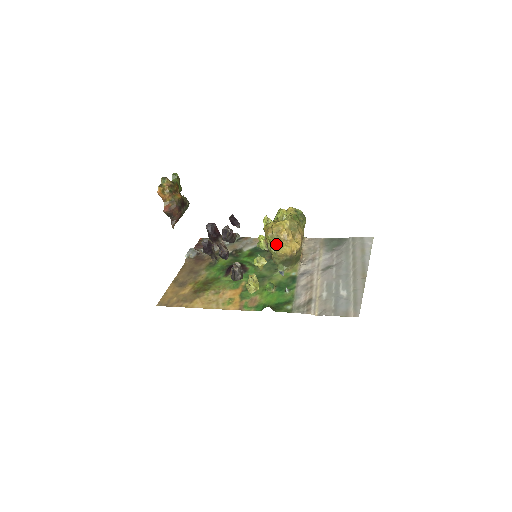
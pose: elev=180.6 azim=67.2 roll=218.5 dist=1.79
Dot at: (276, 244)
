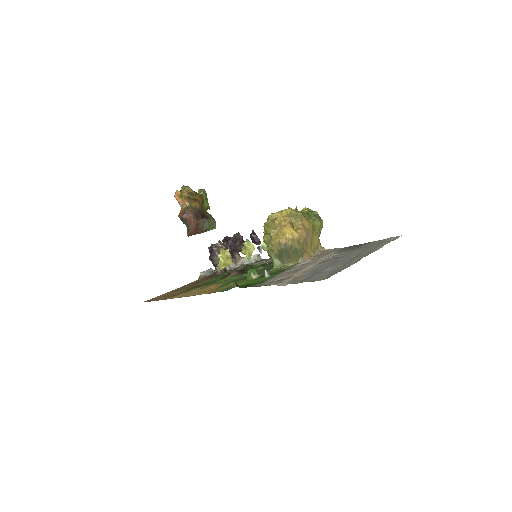
Dot at: (269, 230)
